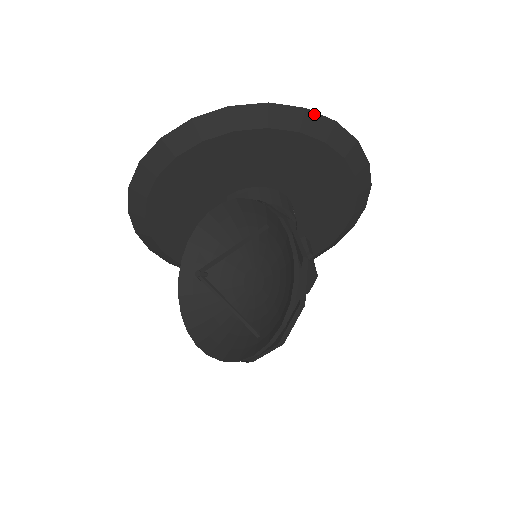
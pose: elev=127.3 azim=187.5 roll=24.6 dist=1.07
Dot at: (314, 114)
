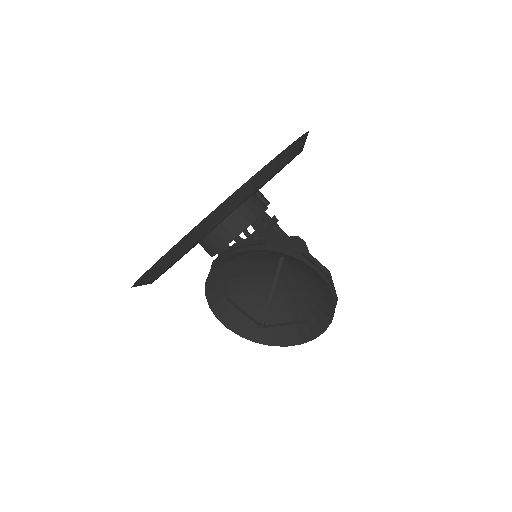
Dot at: (283, 152)
